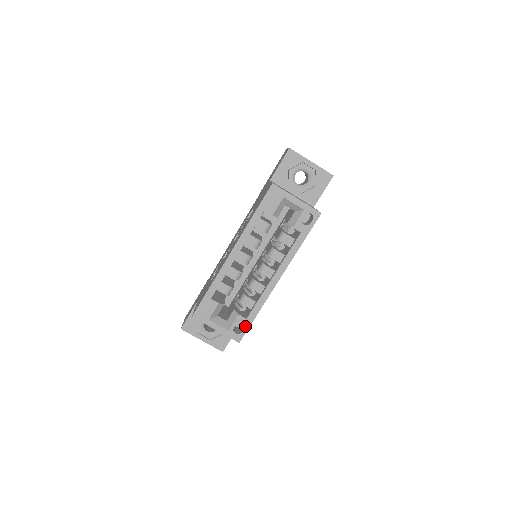
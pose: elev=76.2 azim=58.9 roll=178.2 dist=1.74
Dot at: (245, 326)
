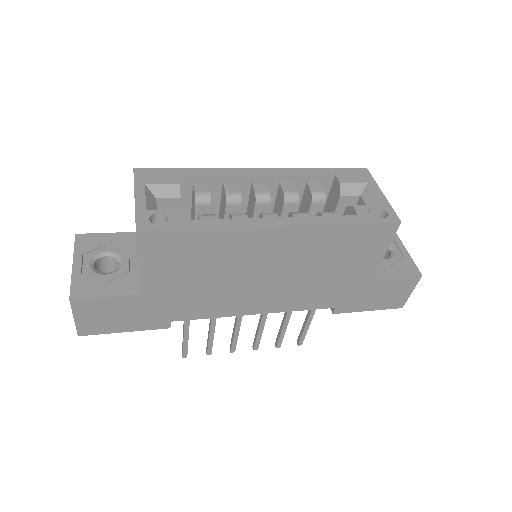
Dot at: (172, 224)
